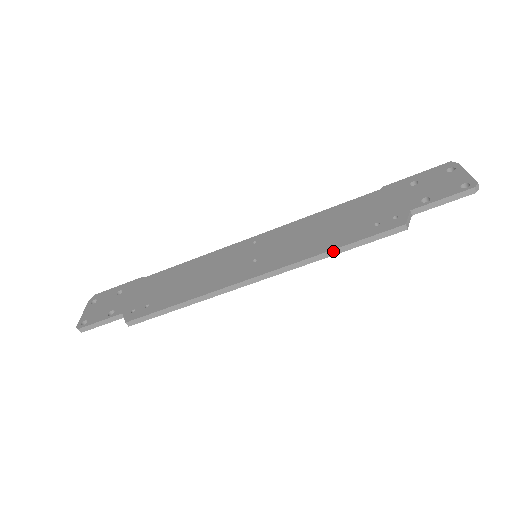
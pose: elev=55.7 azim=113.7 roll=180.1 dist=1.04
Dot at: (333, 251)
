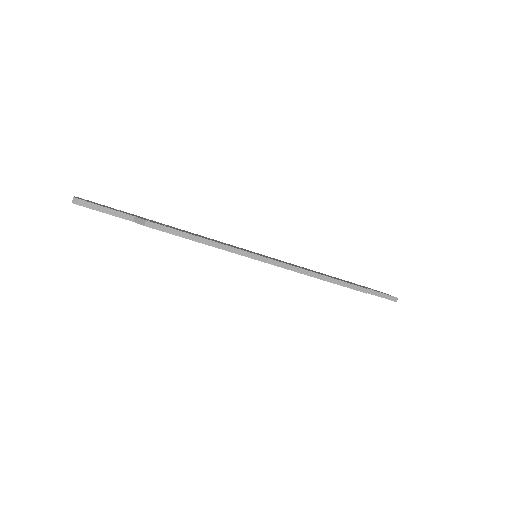
Dot at: (324, 277)
